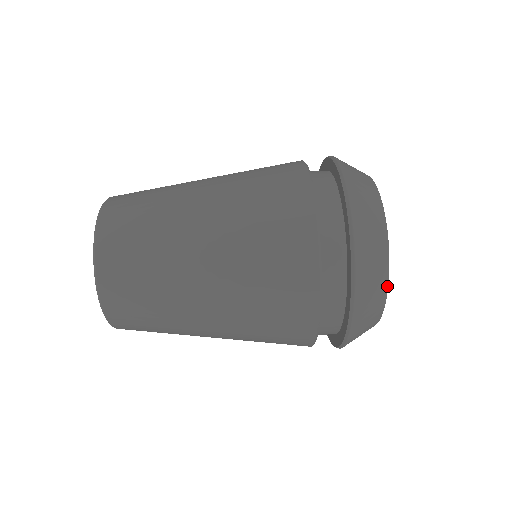
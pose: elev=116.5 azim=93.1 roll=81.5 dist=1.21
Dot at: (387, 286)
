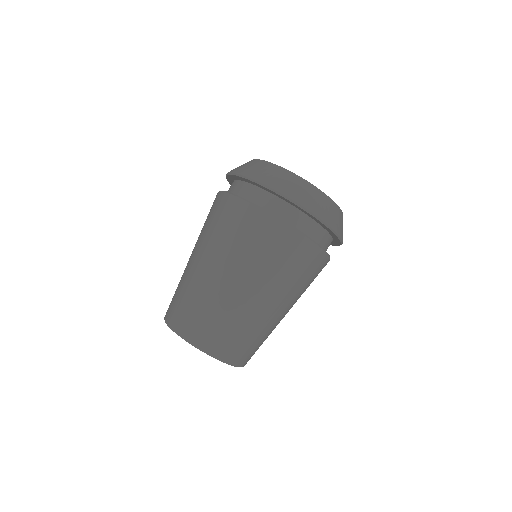
Dot at: occluded
